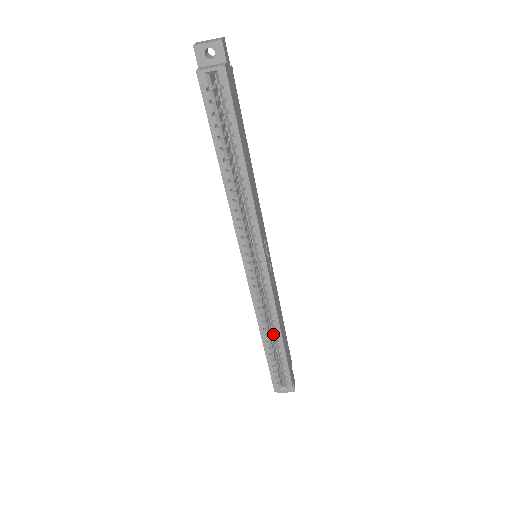
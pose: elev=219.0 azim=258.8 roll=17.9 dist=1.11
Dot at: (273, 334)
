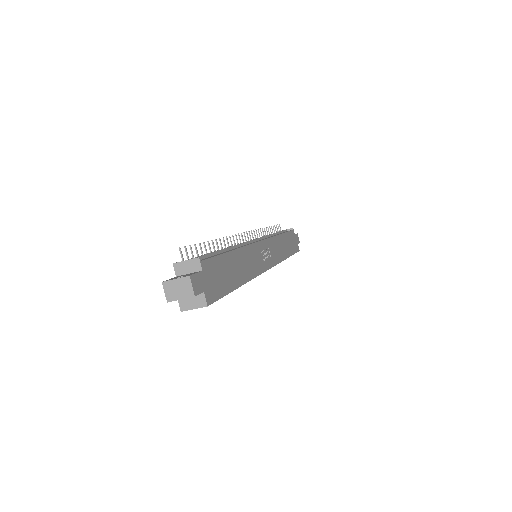
Dot at: occluded
